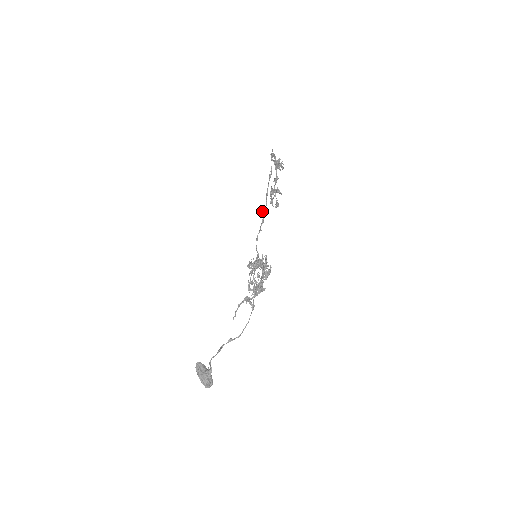
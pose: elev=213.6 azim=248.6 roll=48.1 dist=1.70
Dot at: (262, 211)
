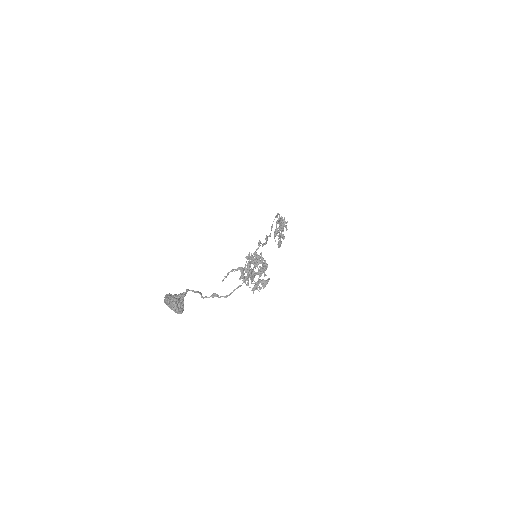
Dot at: (266, 235)
